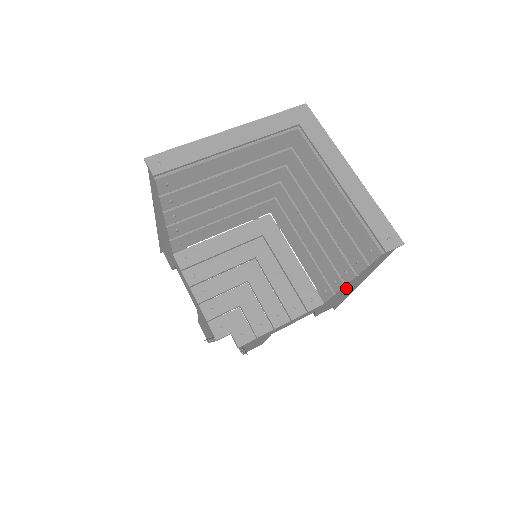
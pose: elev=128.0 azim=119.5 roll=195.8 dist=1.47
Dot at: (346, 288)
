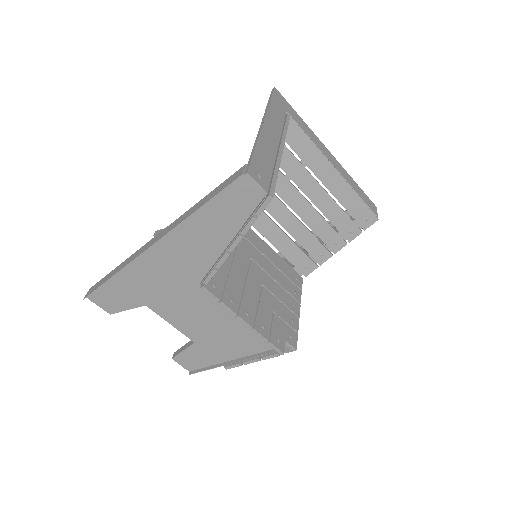
Dot at: occluded
